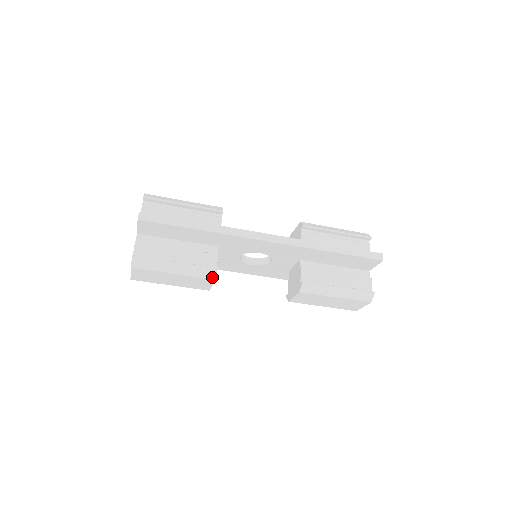
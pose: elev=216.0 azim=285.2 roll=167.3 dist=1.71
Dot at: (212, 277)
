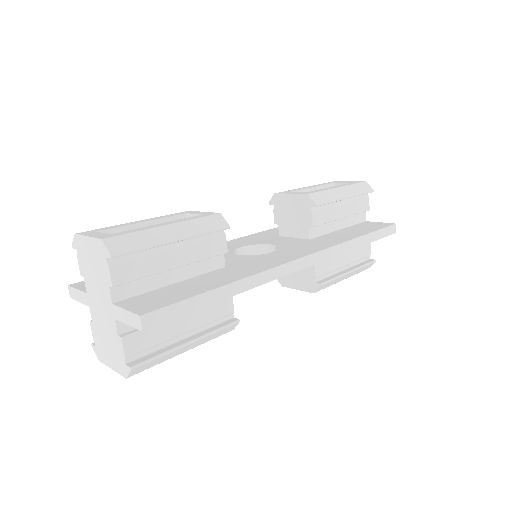
Dot at: (230, 330)
